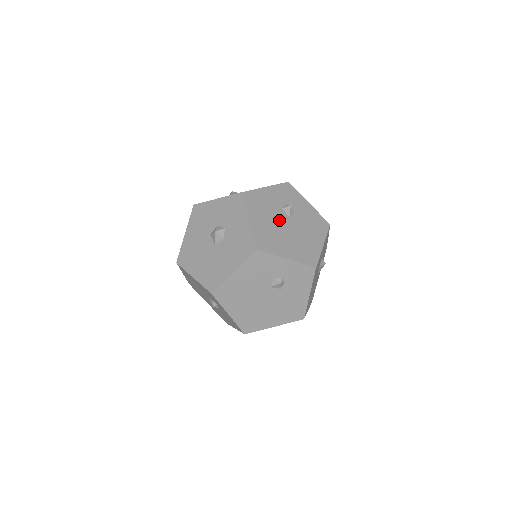
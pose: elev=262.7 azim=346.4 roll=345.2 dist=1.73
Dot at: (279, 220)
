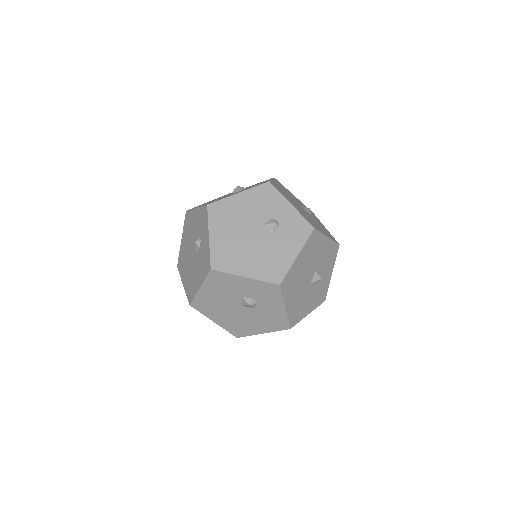
Dot at: (296, 202)
